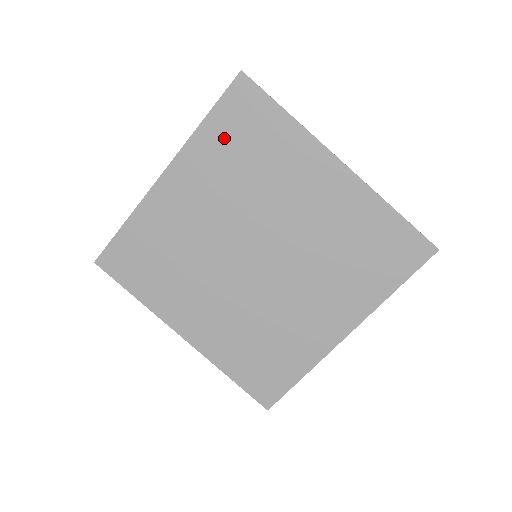
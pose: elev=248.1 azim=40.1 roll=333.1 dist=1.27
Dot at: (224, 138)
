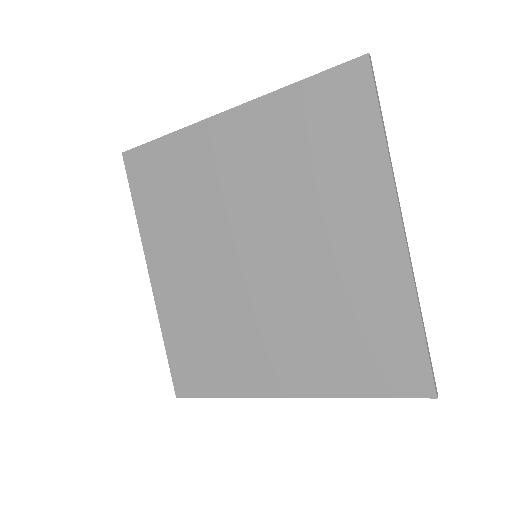
Dot at: (303, 116)
